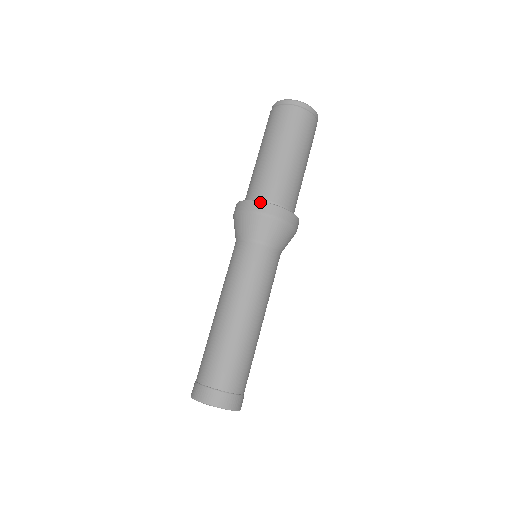
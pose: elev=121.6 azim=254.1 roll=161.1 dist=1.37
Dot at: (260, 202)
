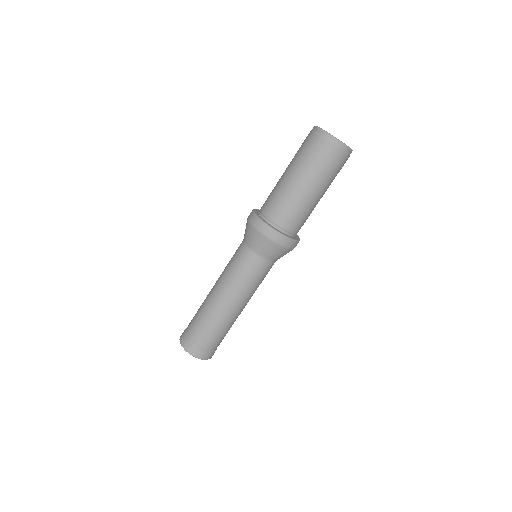
Dot at: (268, 226)
